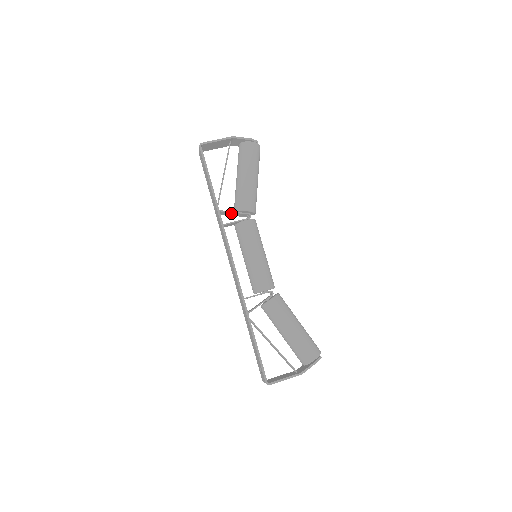
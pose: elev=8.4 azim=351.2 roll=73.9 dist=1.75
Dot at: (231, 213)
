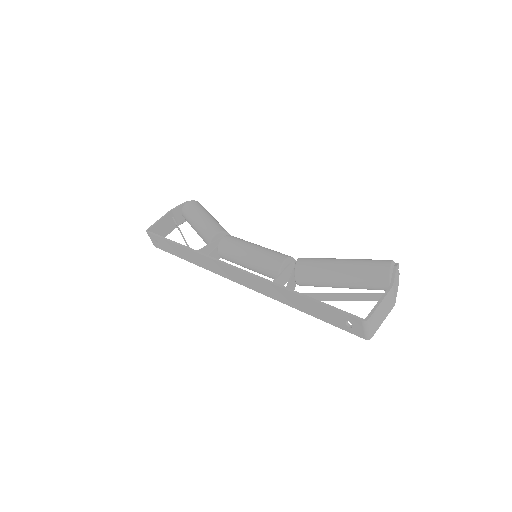
Dot at: (208, 249)
